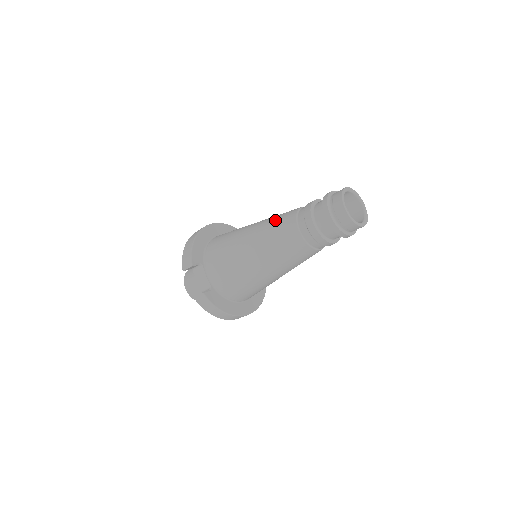
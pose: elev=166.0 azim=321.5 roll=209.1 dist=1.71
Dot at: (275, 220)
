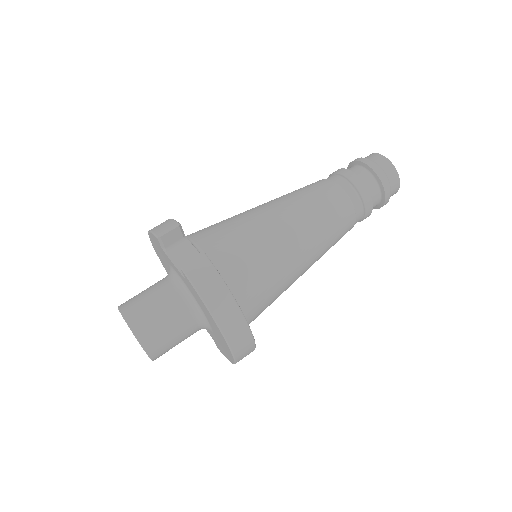
Dot at: occluded
